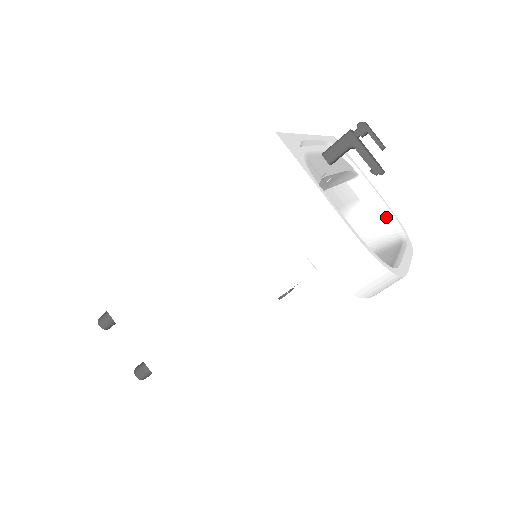
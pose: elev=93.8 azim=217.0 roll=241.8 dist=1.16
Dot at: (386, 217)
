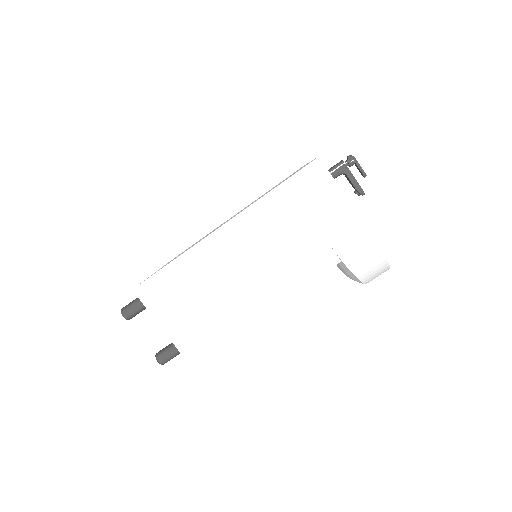
Dot at: occluded
